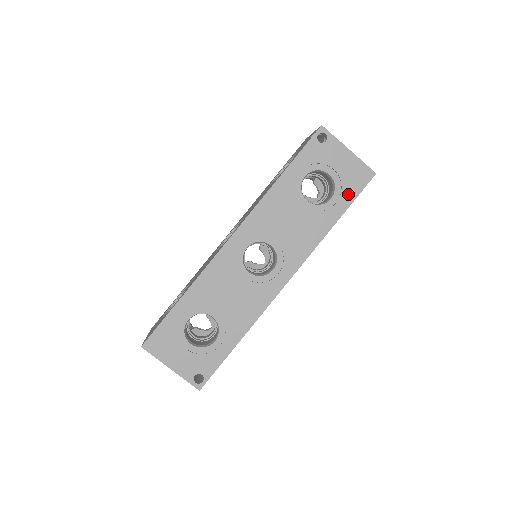
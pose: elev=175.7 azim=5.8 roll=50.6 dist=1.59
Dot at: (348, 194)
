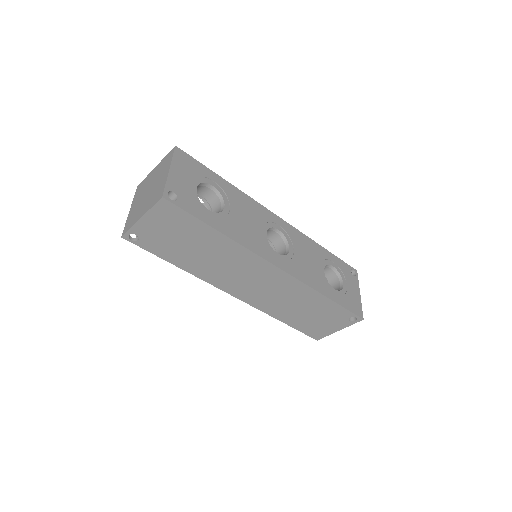
Dot at: (344, 301)
